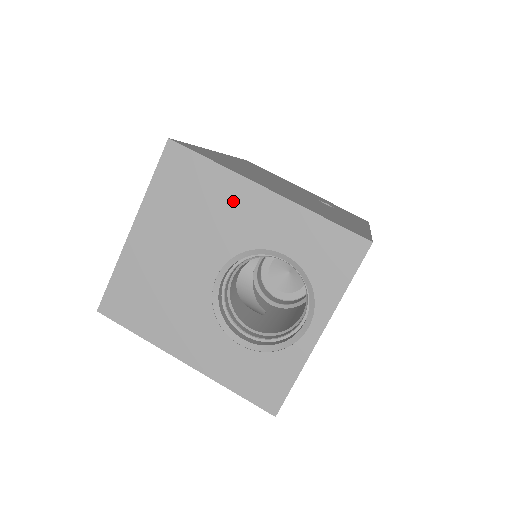
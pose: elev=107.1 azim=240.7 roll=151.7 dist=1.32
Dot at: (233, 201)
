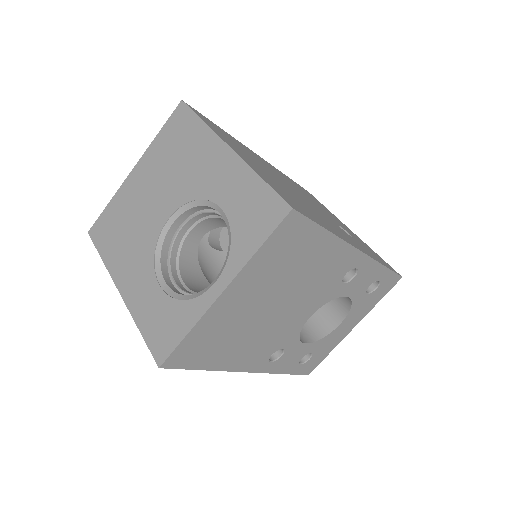
Dot at: (203, 155)
